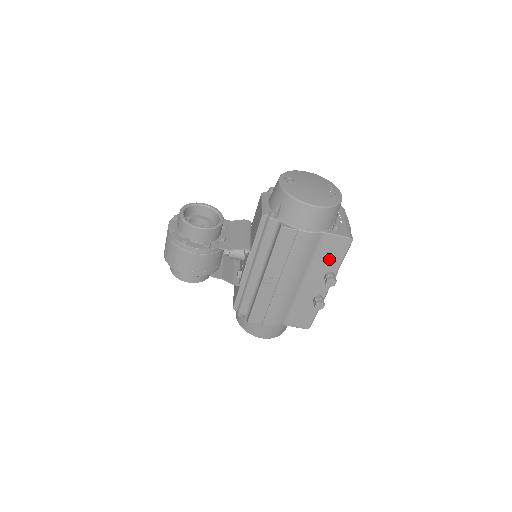
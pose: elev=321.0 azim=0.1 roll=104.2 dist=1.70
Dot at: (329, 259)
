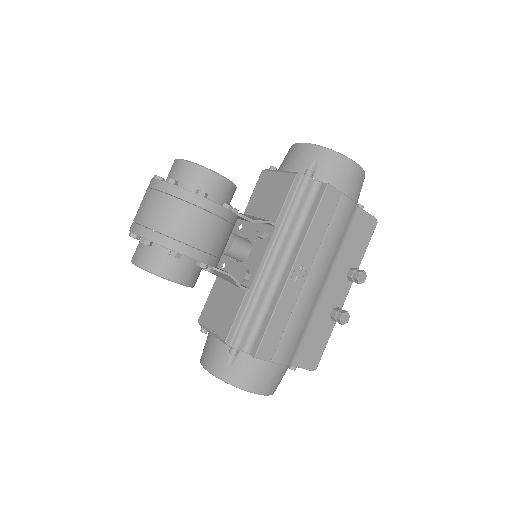
Dot at: (355, 248)
